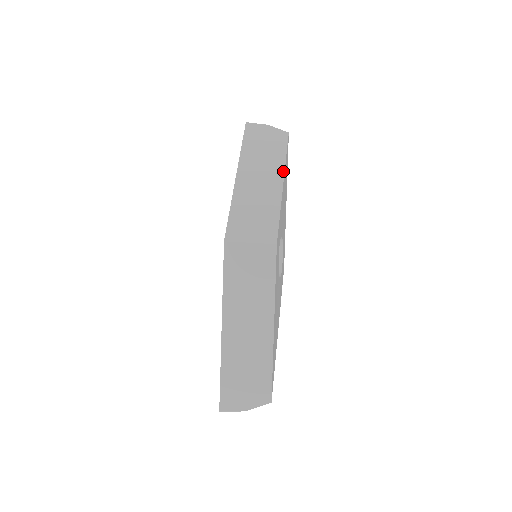
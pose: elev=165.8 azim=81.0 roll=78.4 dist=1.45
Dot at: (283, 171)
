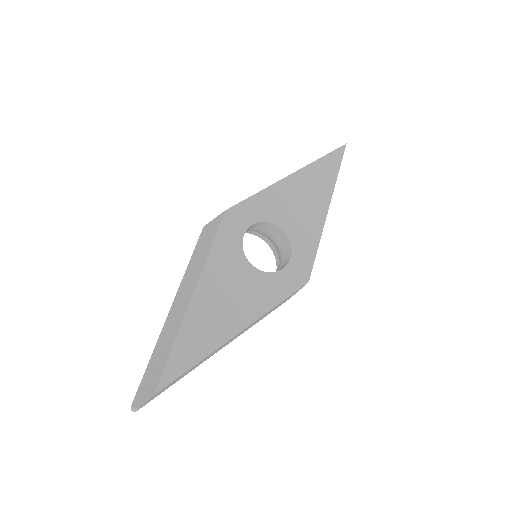
Dot at: (303, 167)
